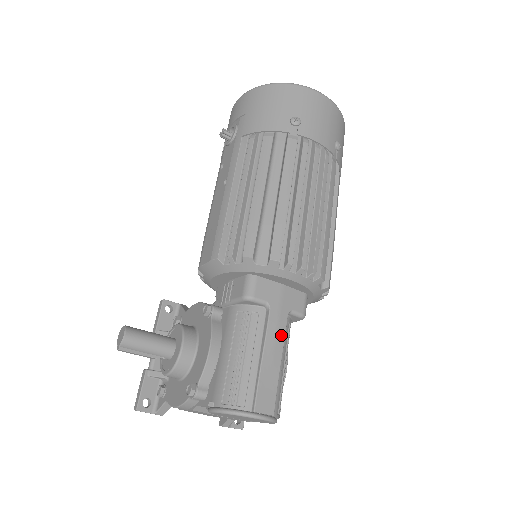
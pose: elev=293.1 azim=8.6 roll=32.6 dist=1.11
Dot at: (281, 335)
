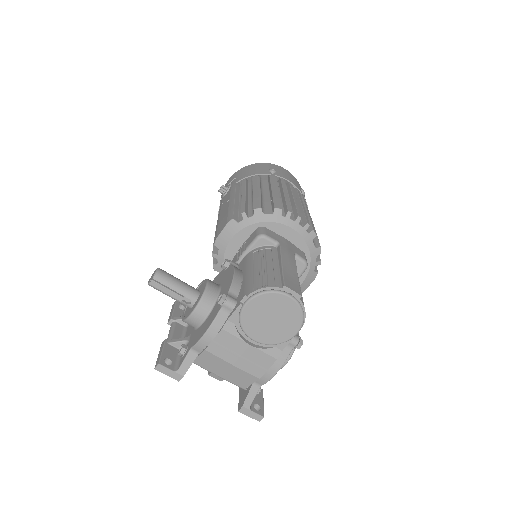
Dot at: (293, 260)
